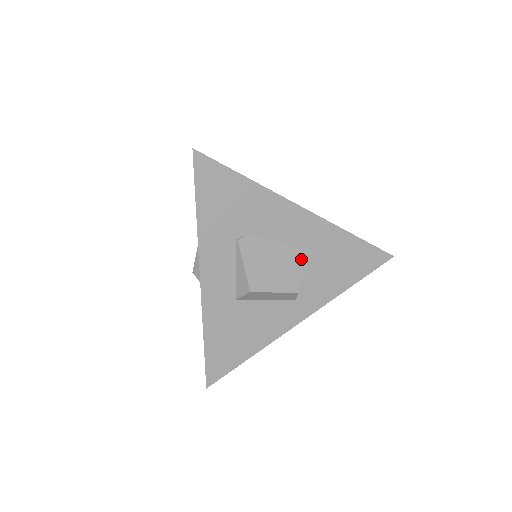
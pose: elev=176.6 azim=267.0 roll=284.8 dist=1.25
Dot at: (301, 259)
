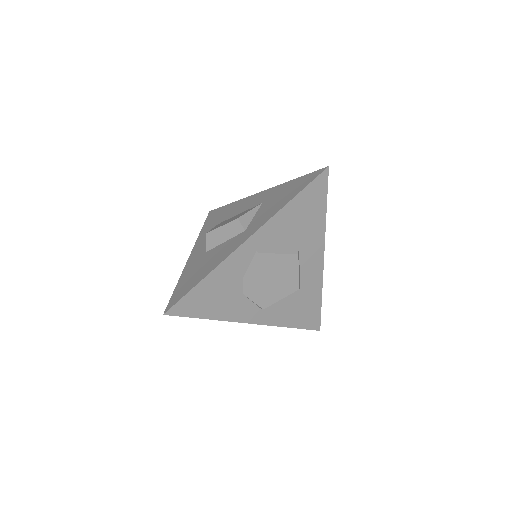
Dot at: occluded
